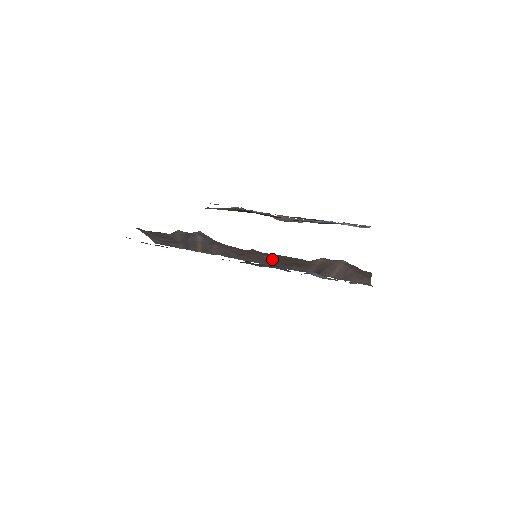
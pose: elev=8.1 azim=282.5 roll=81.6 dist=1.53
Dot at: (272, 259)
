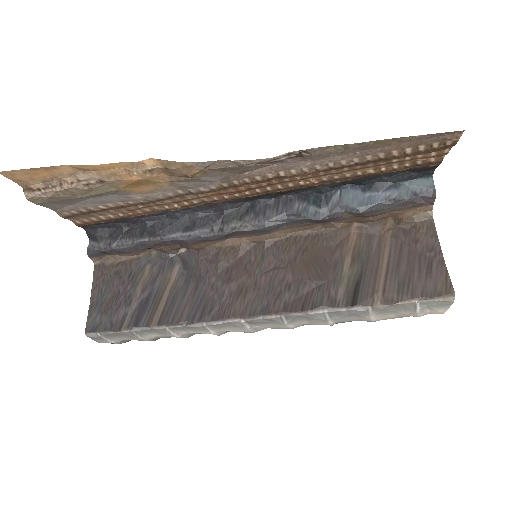
Dot at: (278, 272)
